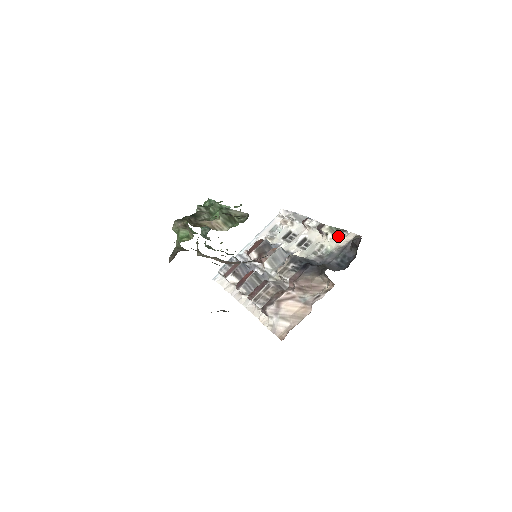
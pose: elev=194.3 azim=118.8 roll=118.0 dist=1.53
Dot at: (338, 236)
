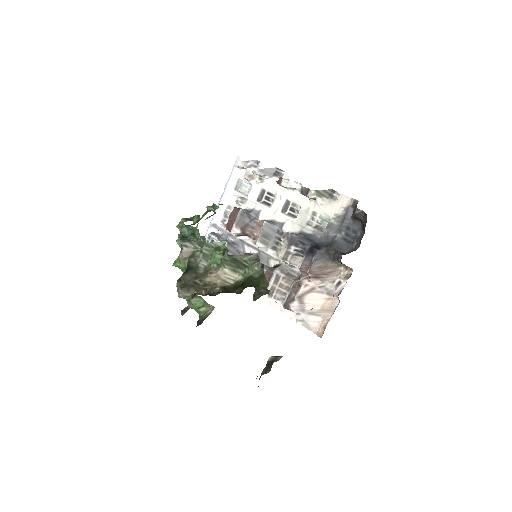
Dot at: (329, 200)
